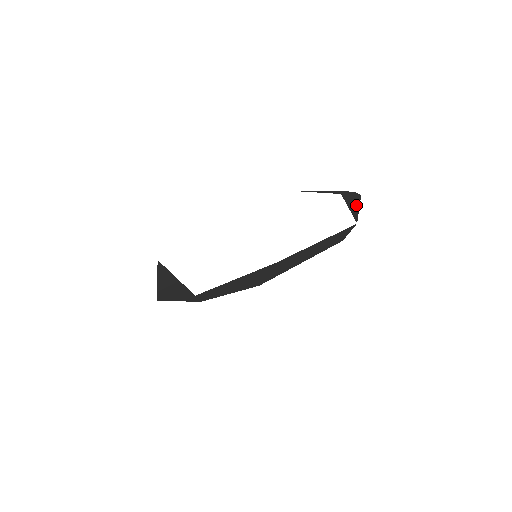
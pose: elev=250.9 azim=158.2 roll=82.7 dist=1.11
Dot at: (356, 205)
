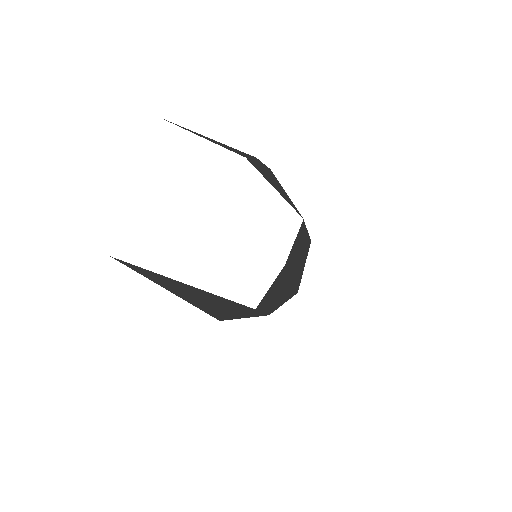
Dot at: (281, 188)
